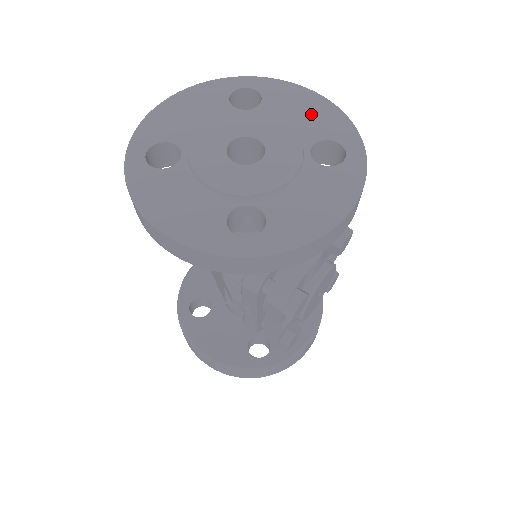
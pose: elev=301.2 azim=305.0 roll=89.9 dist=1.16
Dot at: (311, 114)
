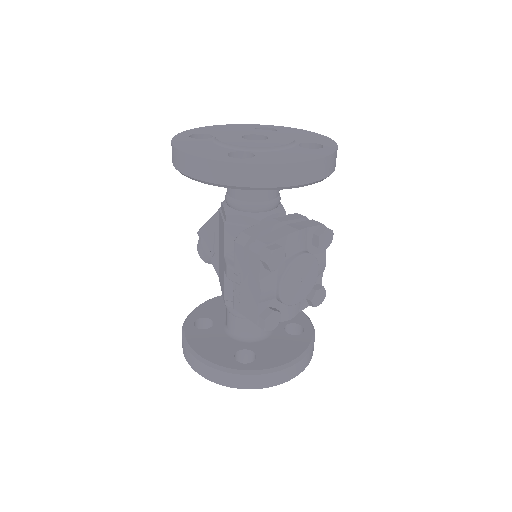
Dot at: (307, 136)
